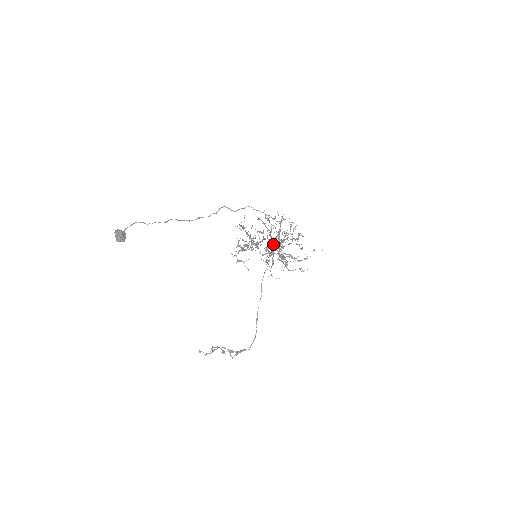
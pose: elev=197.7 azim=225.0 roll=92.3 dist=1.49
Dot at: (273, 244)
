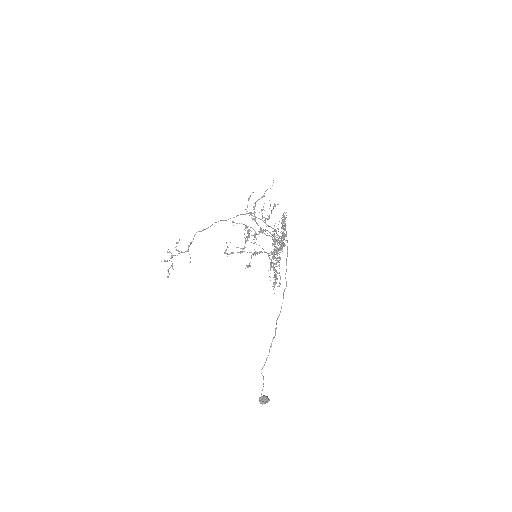
Dot at: occluded
